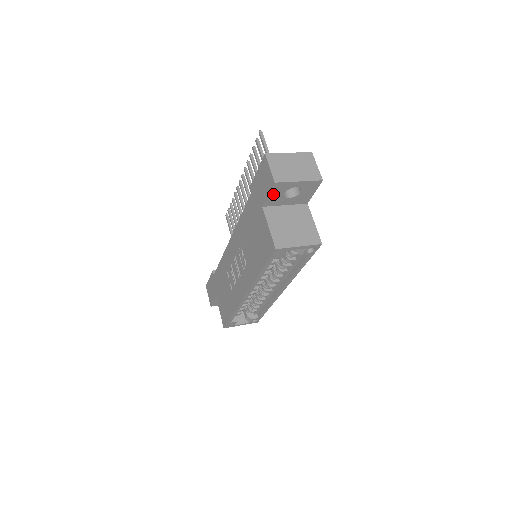
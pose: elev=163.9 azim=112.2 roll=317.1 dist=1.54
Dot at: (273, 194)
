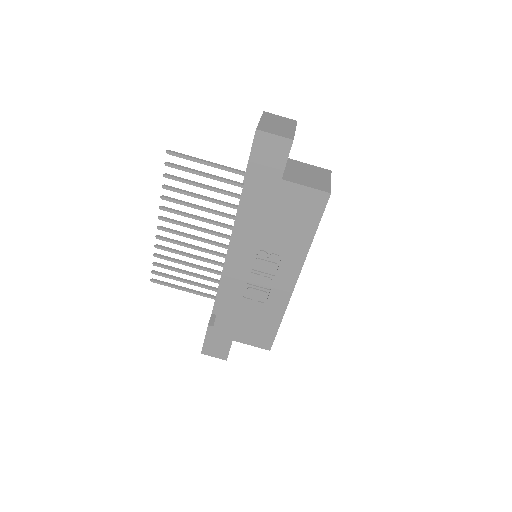
Dot at: occluded
